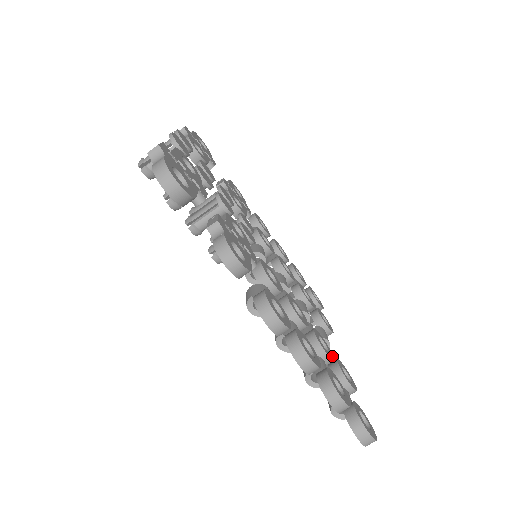
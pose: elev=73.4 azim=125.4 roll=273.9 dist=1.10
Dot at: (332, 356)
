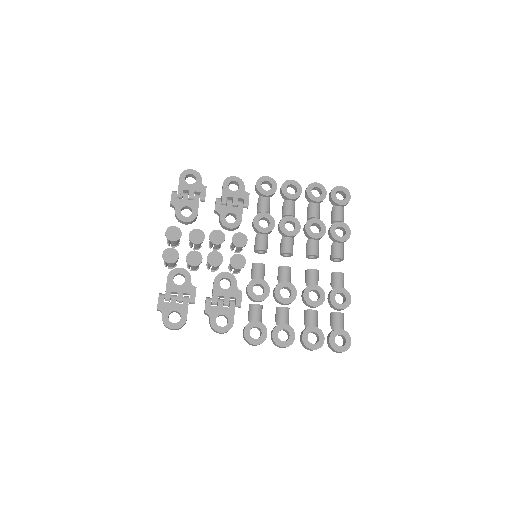
Dot at: (323, 298)
